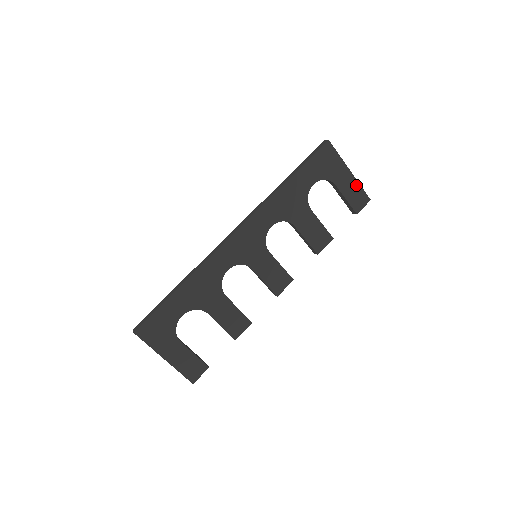
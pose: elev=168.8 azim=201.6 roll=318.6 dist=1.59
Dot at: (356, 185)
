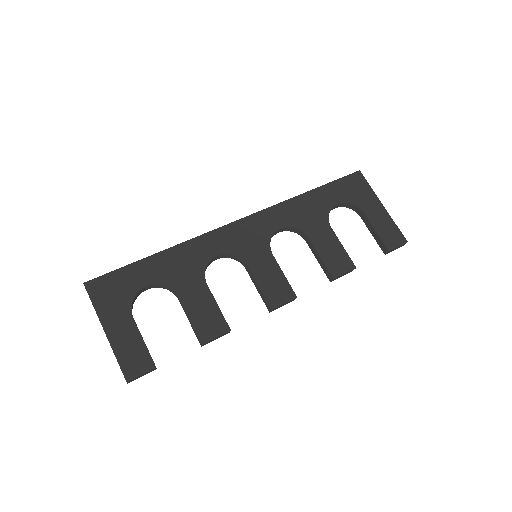
Dot at: (389, 221)
